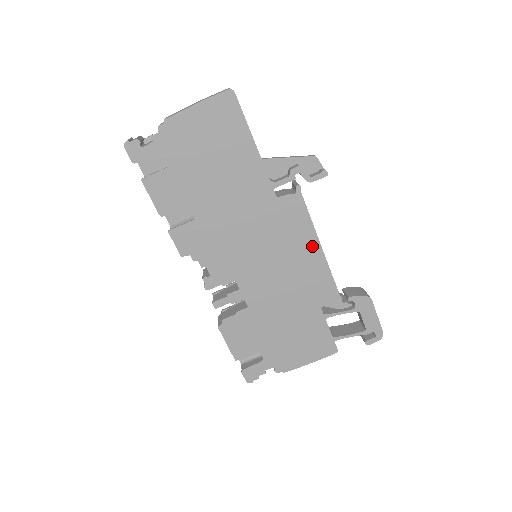
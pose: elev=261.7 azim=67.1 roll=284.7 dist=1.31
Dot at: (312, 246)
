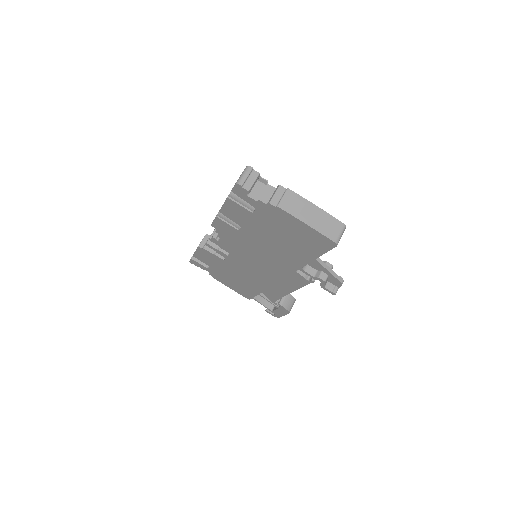
Dot at: (288, 288)
